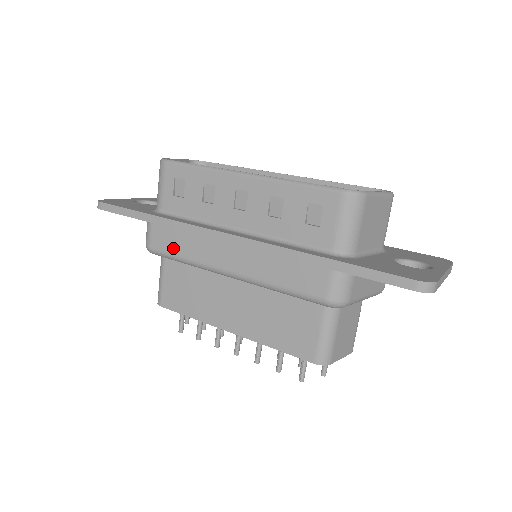
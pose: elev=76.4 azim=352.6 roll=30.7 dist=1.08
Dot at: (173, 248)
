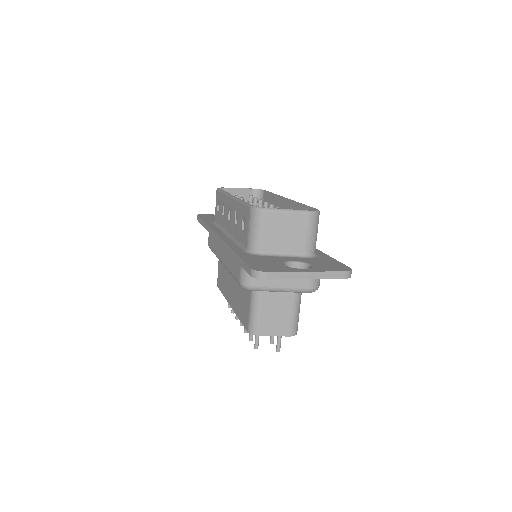
Dot at: (212, 245)
